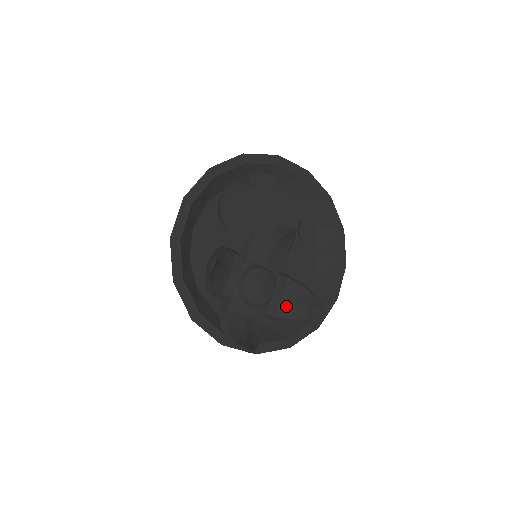
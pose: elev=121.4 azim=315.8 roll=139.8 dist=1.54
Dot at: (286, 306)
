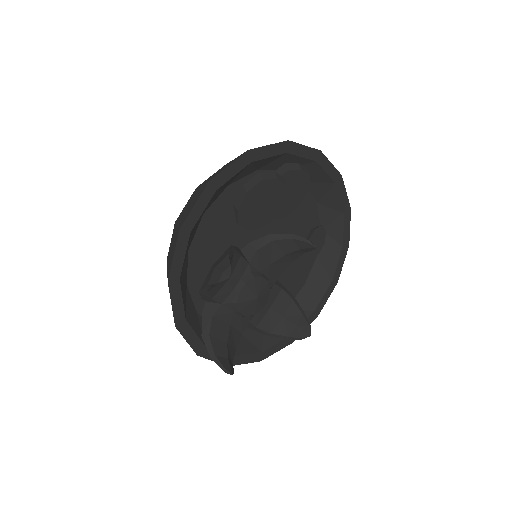
Dot at: (271, 319)
